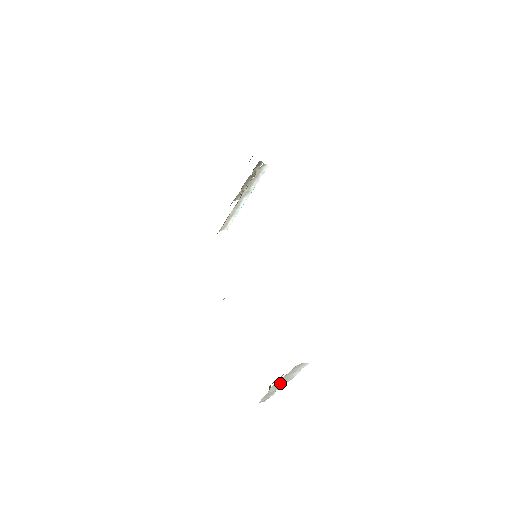
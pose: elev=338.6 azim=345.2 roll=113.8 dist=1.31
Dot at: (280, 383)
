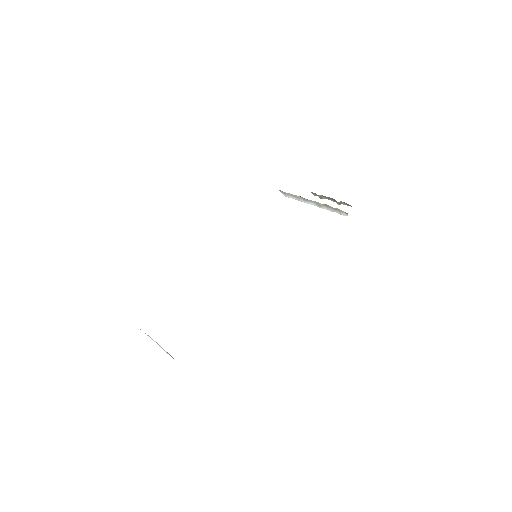
Dot at: (156, 342)
